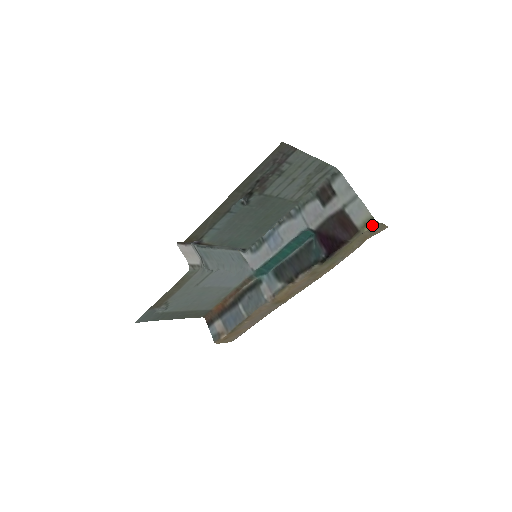
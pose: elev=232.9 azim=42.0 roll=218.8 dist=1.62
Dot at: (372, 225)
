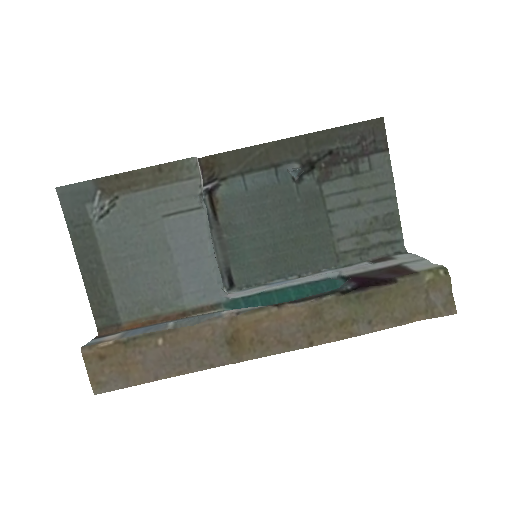
Dot at: (439, 275)
